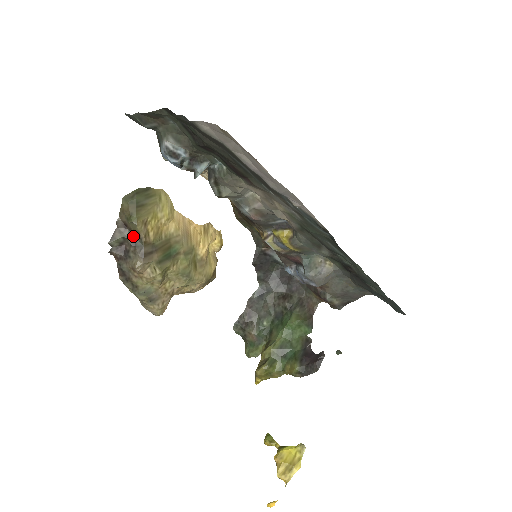
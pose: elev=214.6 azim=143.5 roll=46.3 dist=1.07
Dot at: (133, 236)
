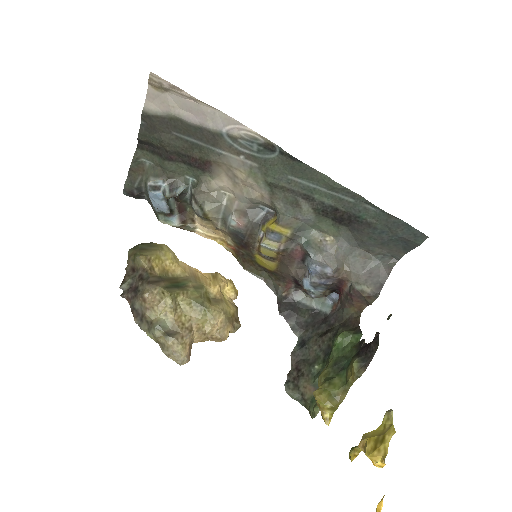
Dot at: (140, 274)
